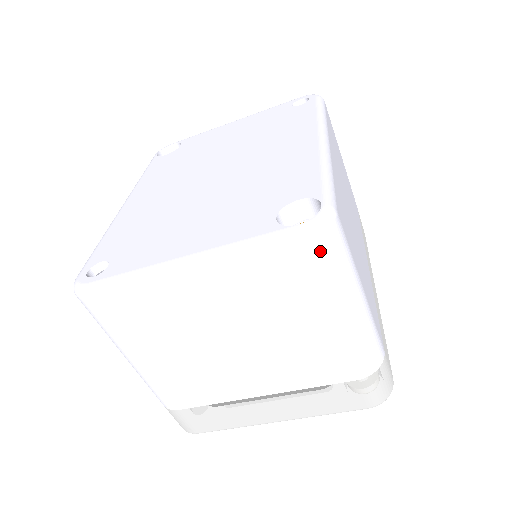
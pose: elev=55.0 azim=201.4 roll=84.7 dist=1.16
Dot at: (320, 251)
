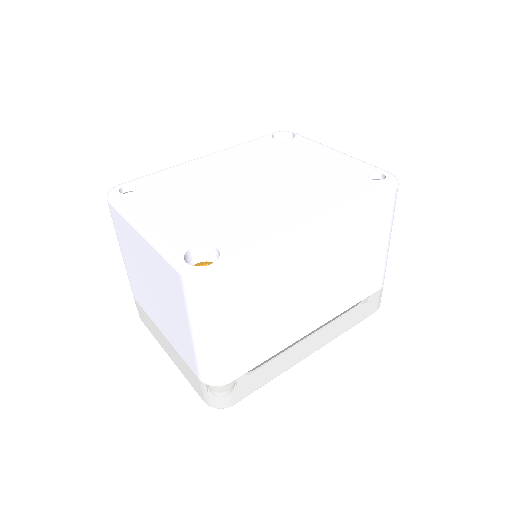
Dot at: (187, 288)
